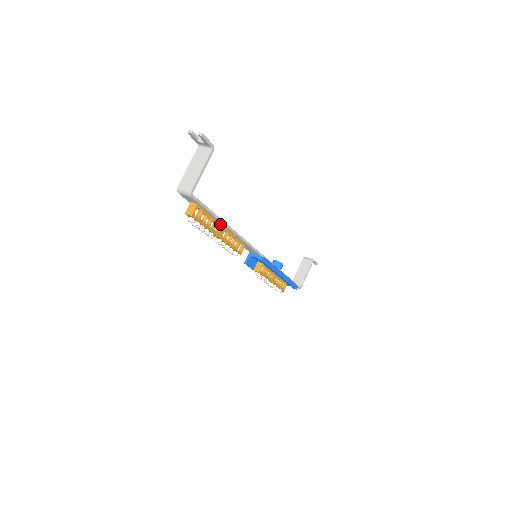
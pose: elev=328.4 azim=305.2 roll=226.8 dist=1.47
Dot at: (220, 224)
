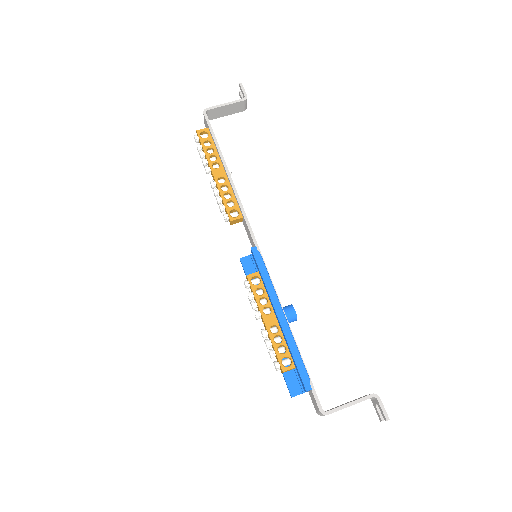
Dot at: (222, 165)
